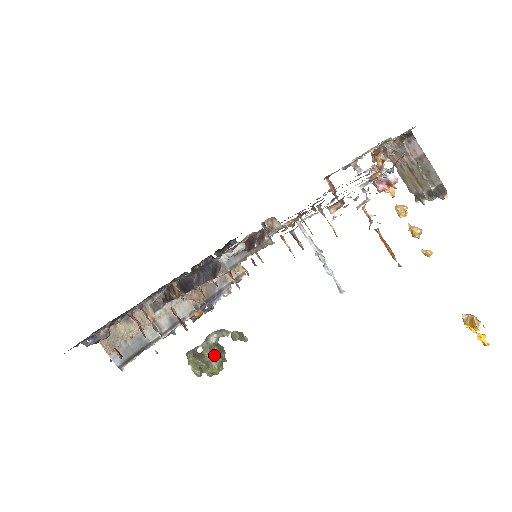
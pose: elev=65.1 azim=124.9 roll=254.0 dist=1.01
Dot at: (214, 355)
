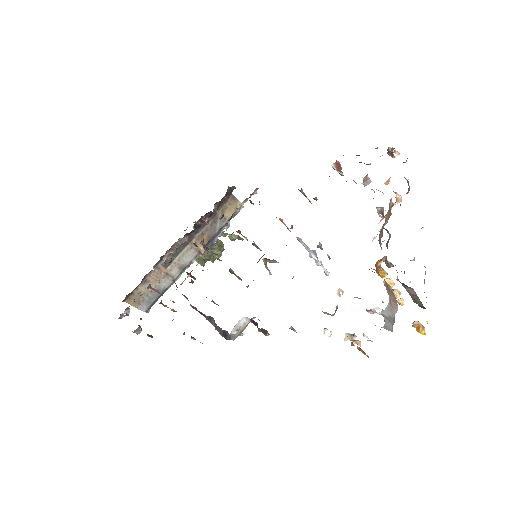
Dot at: (214, 250)
